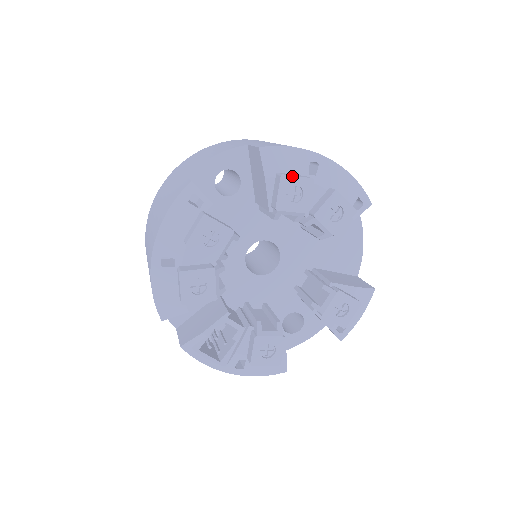
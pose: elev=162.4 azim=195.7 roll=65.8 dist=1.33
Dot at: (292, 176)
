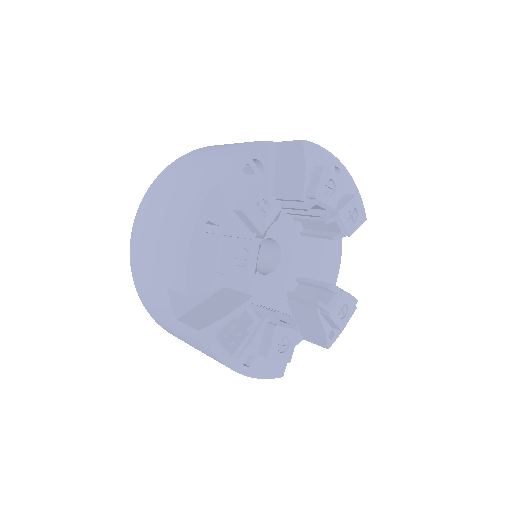
Dot at: (331, 170)
